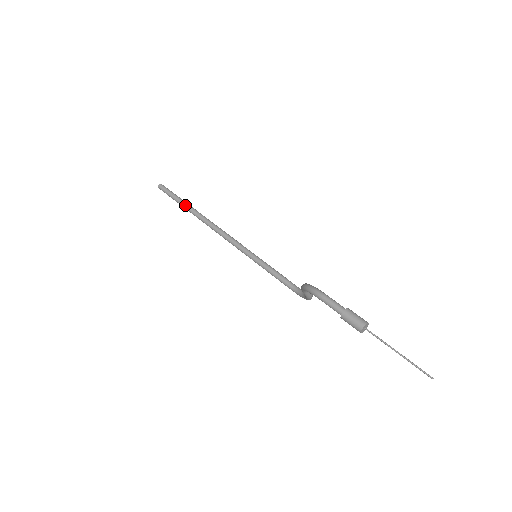
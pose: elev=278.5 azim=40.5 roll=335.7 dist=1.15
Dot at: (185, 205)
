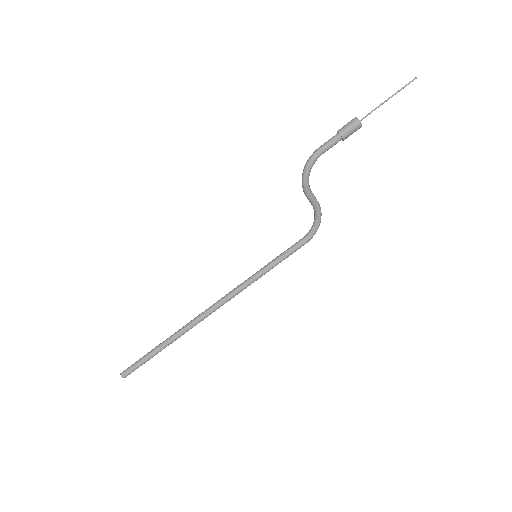
Dot at: (162, 343)
